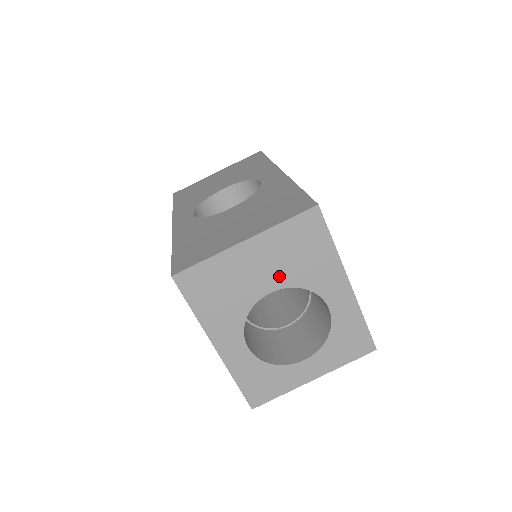
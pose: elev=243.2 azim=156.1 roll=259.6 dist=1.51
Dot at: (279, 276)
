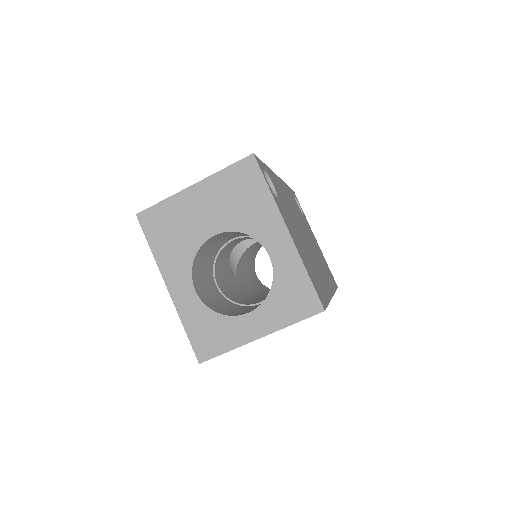
Dot at: (222, 219)
